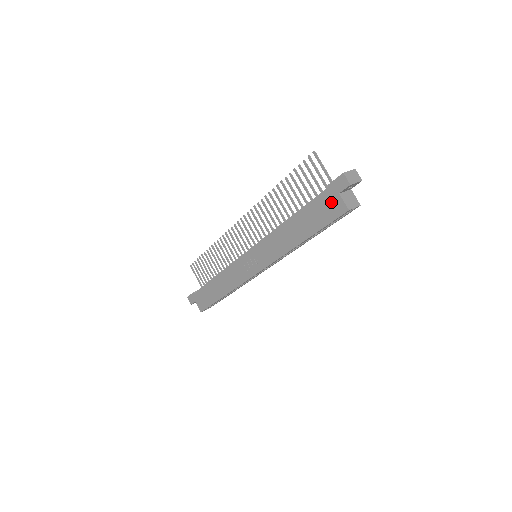
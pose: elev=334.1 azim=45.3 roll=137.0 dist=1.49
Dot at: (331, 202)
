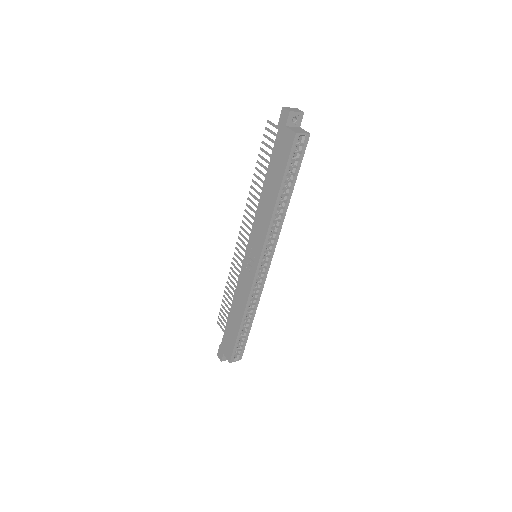
Dot at: (283, 139)
